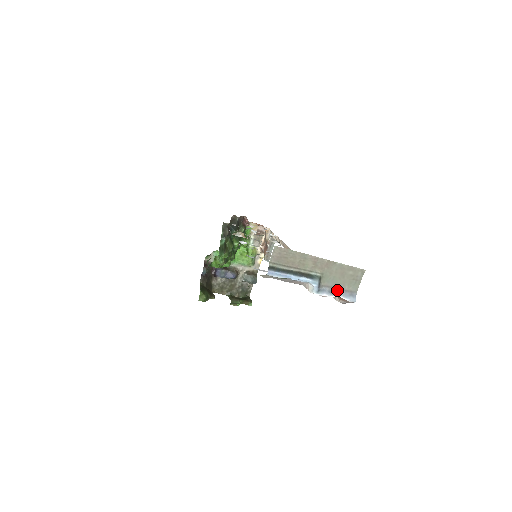
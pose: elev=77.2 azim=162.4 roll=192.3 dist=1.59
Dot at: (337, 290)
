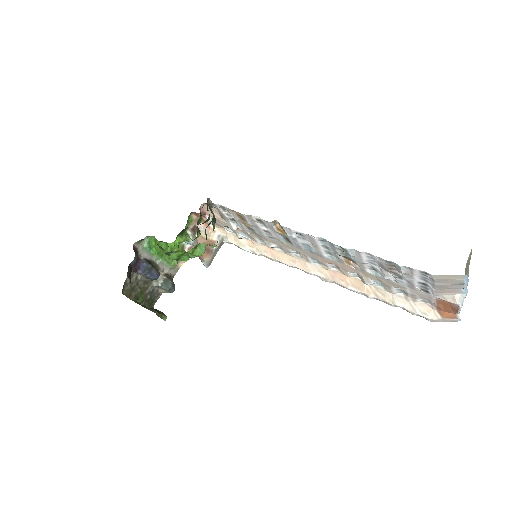
Dot at: occluded
